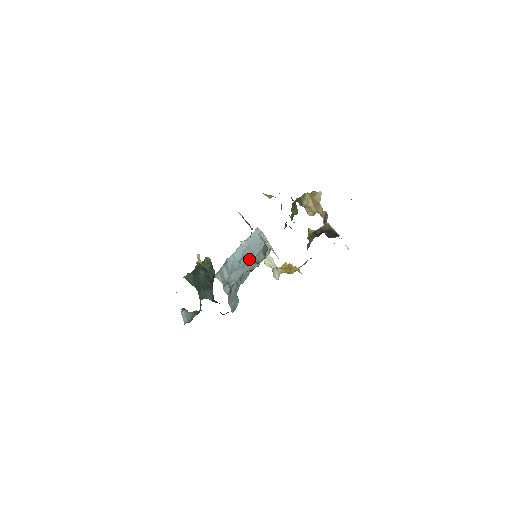
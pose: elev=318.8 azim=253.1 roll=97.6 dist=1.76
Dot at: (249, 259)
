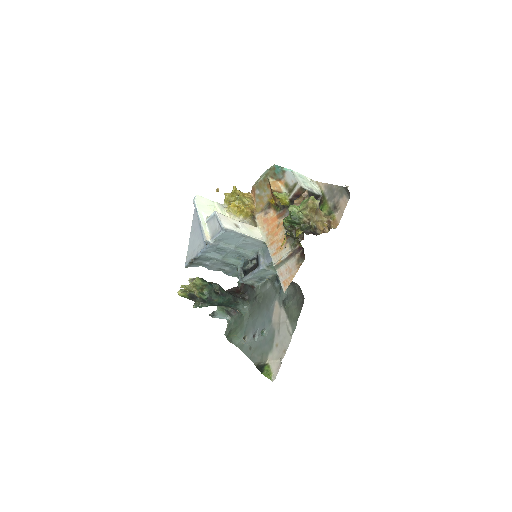
Dot at: (266, 271)
